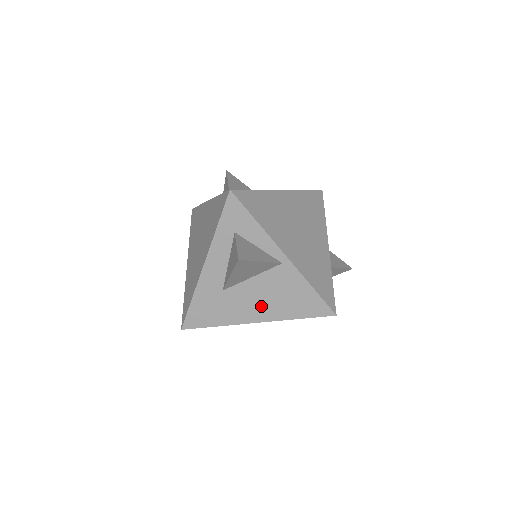
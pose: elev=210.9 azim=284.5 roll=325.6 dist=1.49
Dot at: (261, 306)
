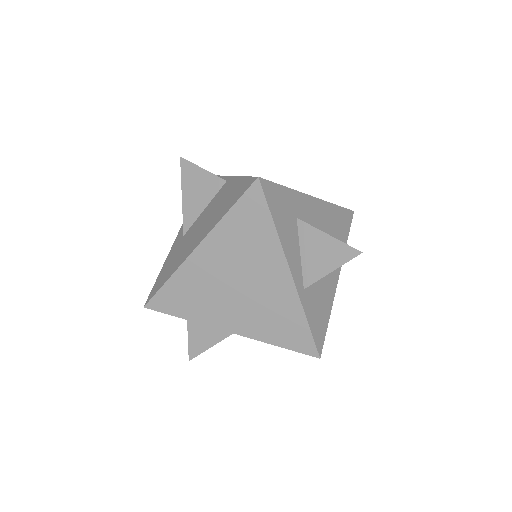
Dot at: occluded
